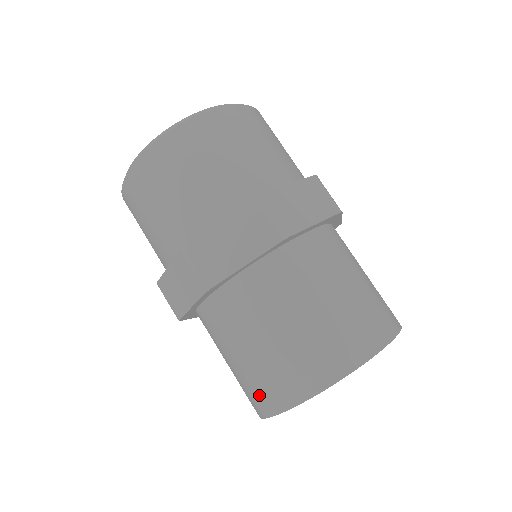
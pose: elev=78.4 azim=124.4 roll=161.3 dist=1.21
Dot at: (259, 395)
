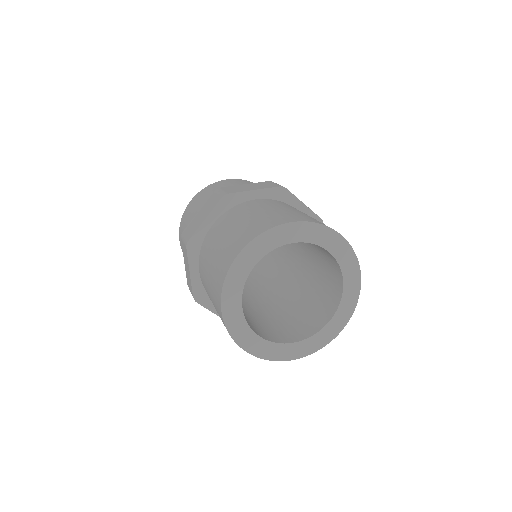
Dot at: (216, 302)
